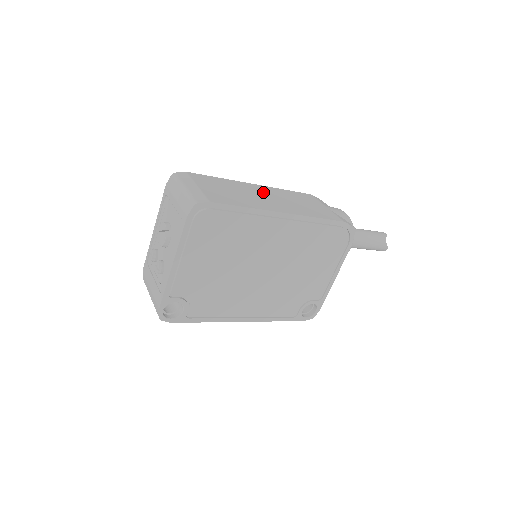
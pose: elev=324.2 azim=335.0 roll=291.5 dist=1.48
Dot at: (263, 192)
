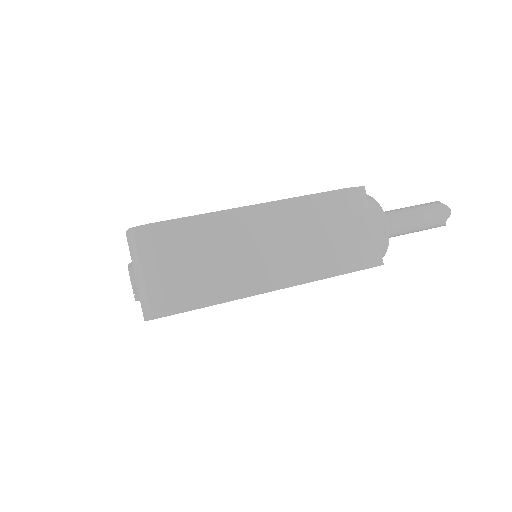
Dot at: (260, 231)
